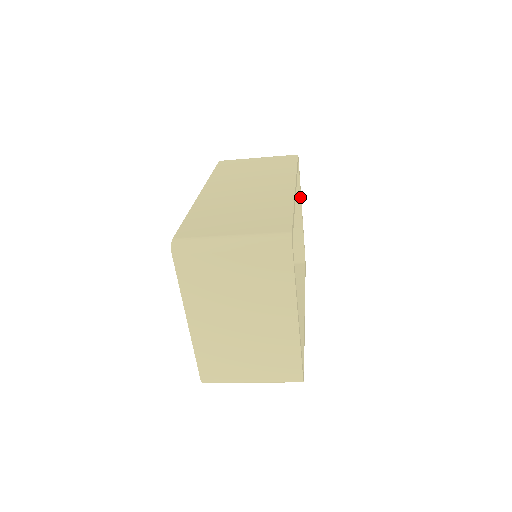
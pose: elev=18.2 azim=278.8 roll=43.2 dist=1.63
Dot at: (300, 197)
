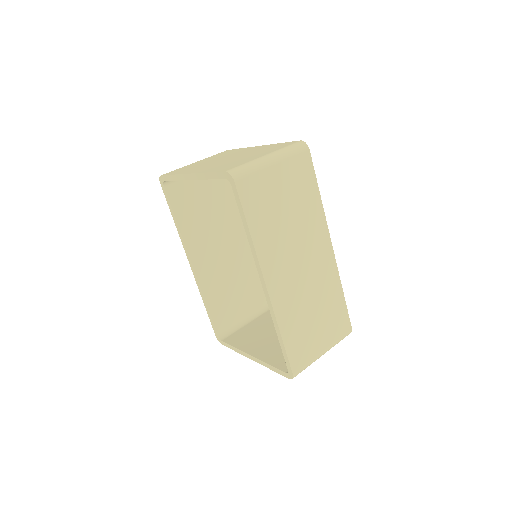
Dot at: occluded
